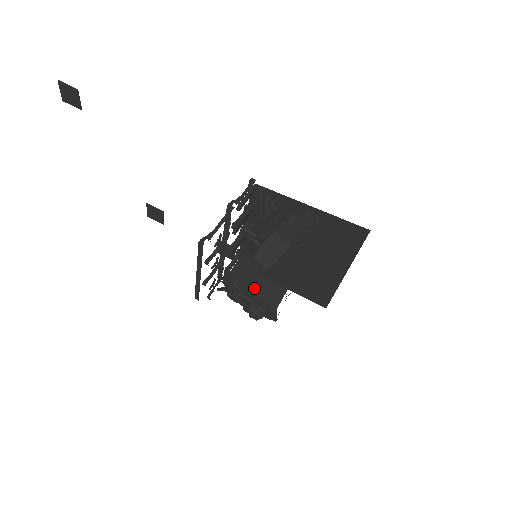
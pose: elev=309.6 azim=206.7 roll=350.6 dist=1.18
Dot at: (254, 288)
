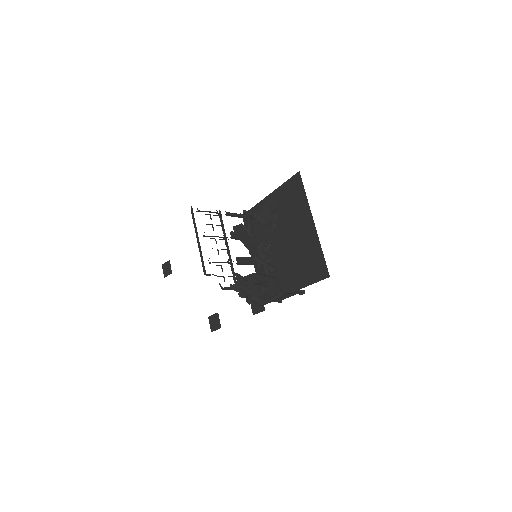
Dot at: occluded
